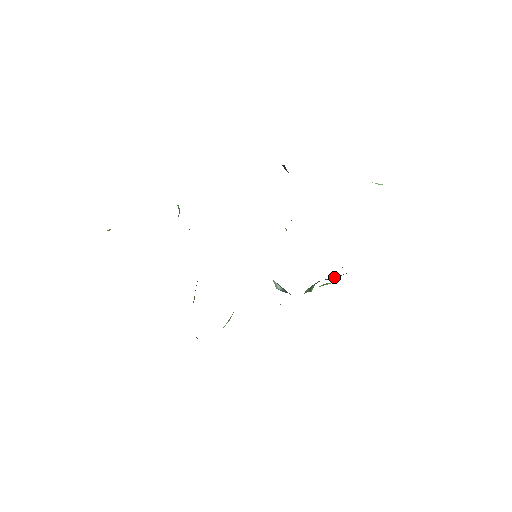
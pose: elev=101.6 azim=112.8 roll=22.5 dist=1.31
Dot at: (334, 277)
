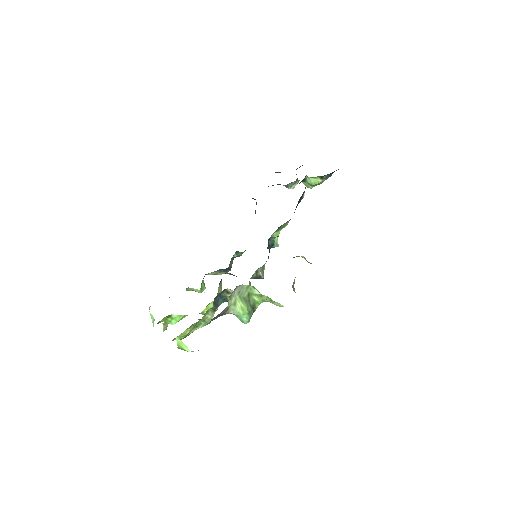
Dot at: occluded
